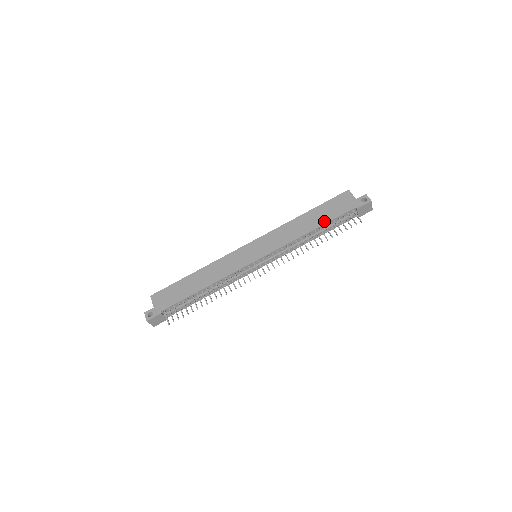
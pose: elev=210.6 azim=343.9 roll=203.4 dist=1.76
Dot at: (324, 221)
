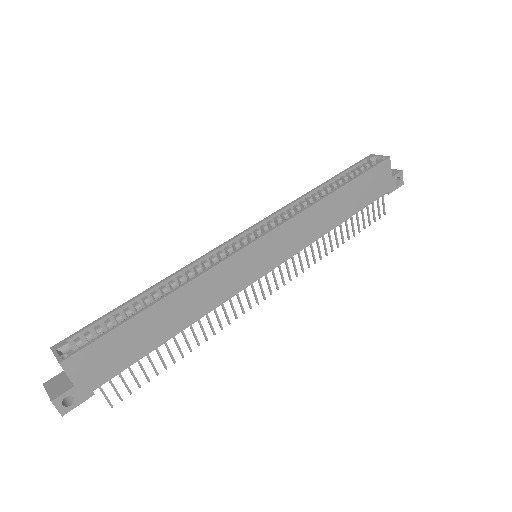
Dot at: (355, 210)
